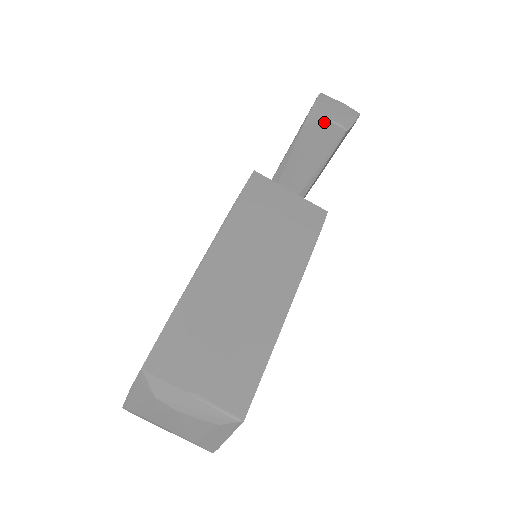
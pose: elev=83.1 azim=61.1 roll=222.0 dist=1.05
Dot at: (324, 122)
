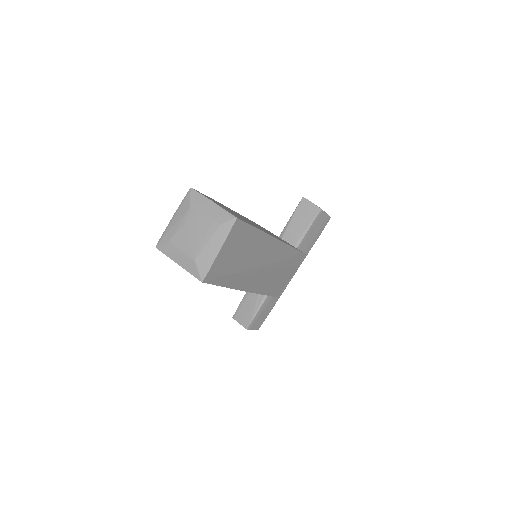
Dot at: (309, 204)
